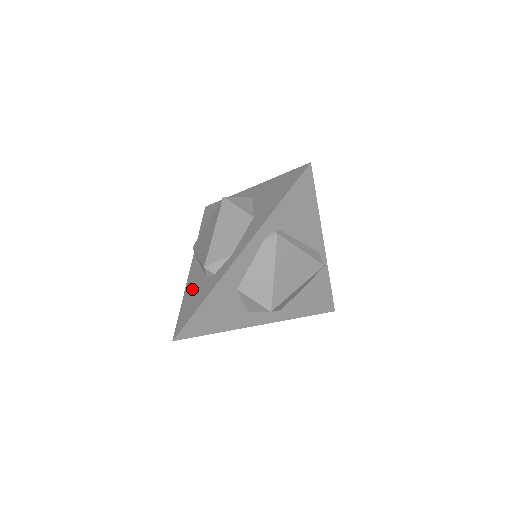
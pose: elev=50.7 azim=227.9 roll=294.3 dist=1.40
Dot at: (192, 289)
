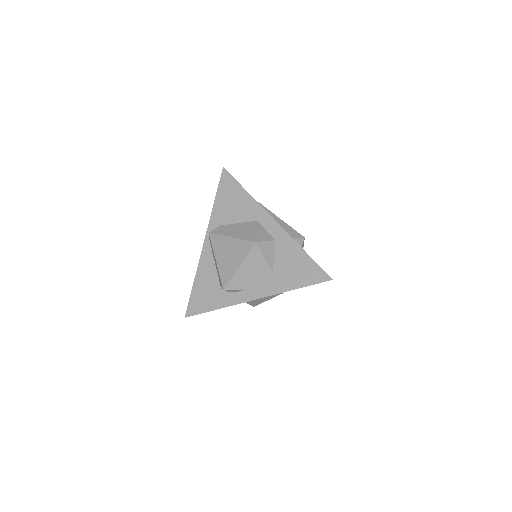
Dot at: (205, 281)
